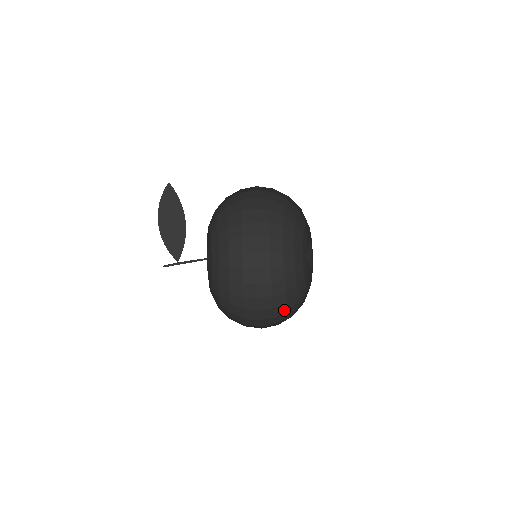
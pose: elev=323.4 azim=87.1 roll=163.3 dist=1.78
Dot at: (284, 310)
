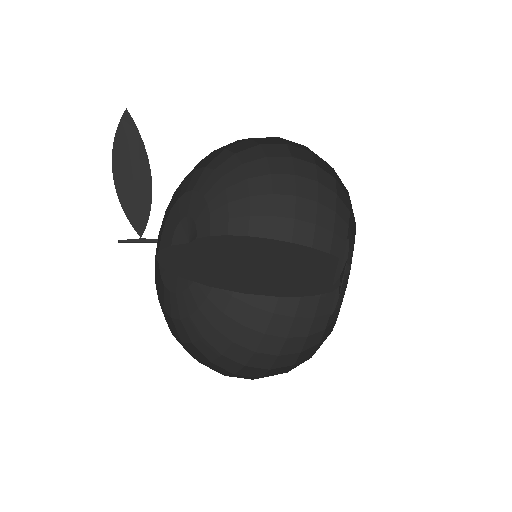
Dot at: (303, 332)
